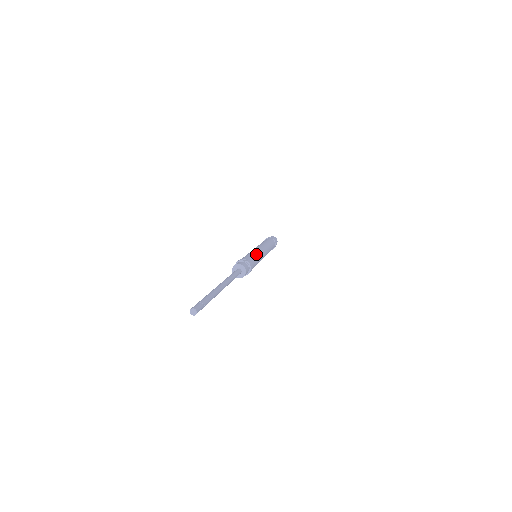
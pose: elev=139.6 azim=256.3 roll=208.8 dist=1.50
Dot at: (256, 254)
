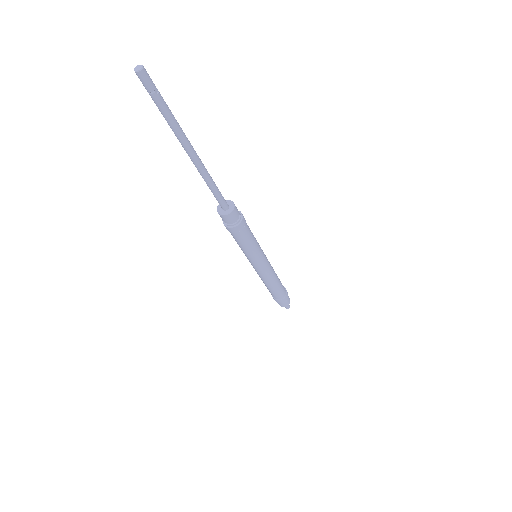
Dot at: occluded
